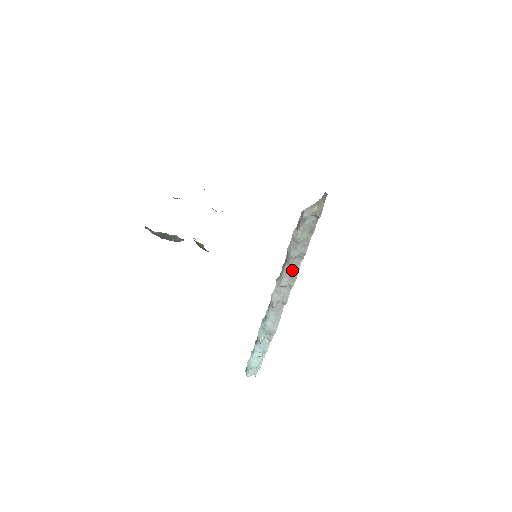
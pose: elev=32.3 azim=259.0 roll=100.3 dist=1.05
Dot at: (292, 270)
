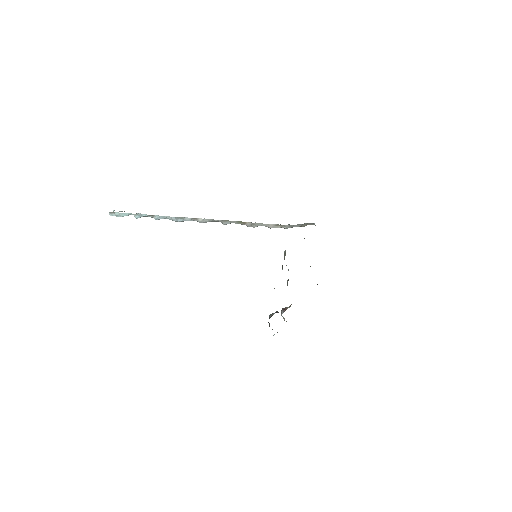
Dot at: occluded
